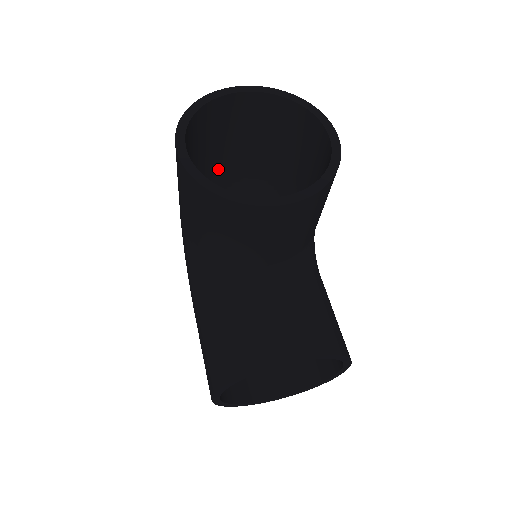
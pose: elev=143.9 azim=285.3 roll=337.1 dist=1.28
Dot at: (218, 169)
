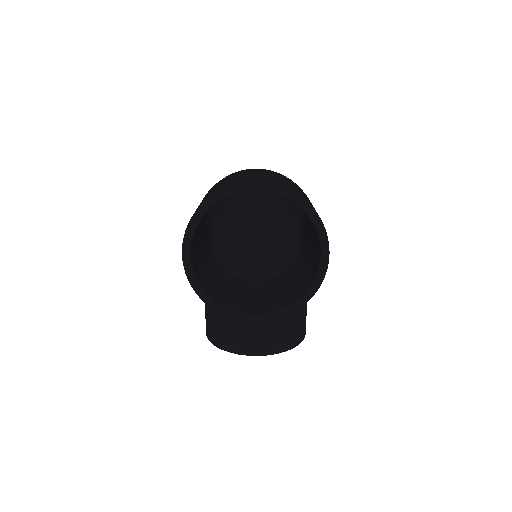
Dot at: occluded
